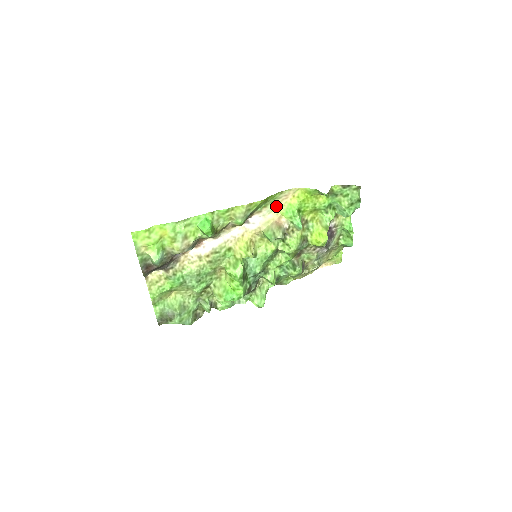
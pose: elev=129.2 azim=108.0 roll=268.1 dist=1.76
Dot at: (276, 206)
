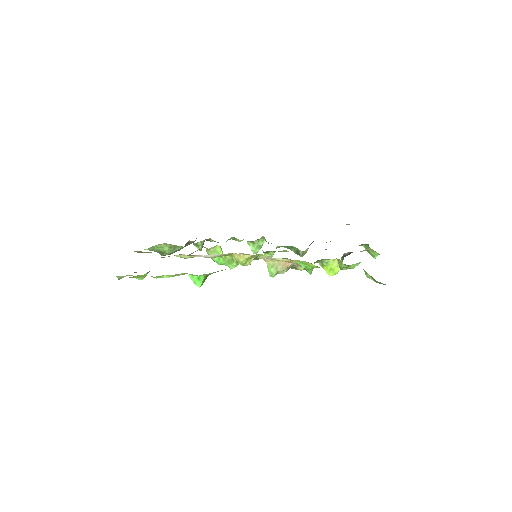
Dot at: occluded
